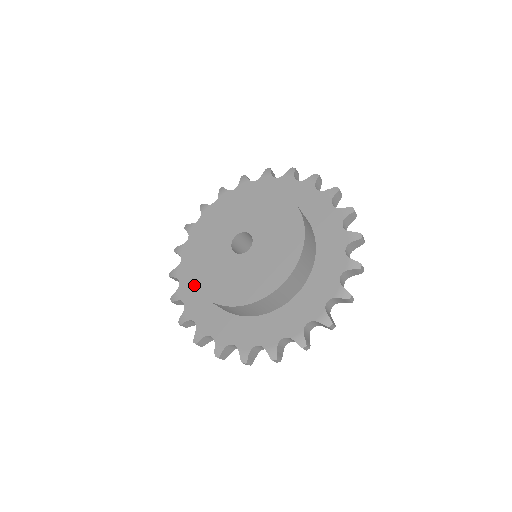
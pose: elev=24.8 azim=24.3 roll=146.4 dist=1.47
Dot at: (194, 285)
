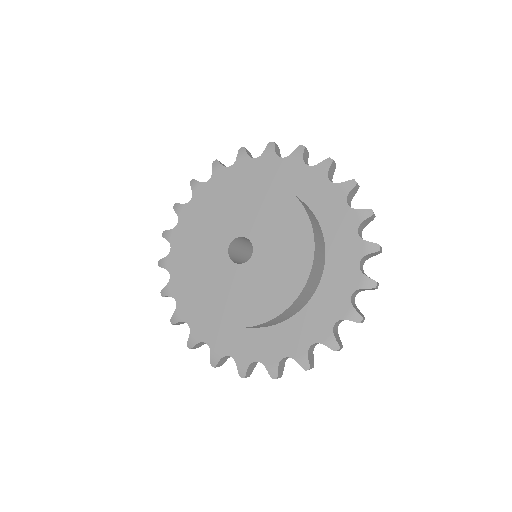
Dot at: (179, 237)
